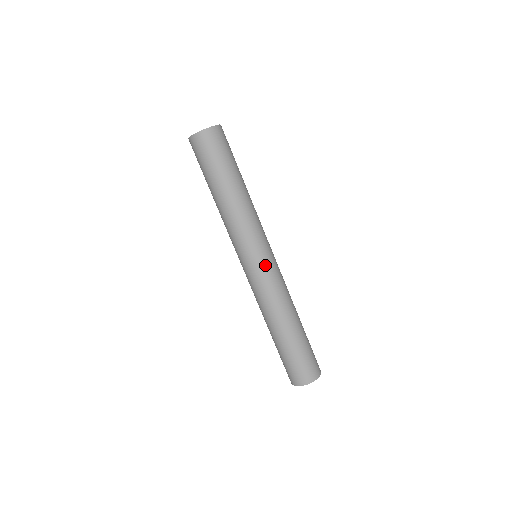
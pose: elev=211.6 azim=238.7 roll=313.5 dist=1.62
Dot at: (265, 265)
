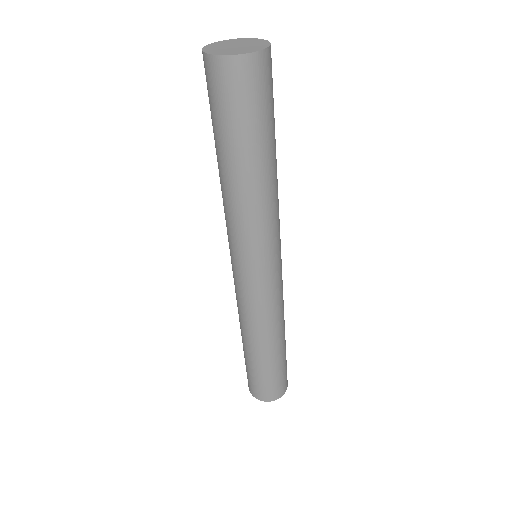
Dot at: (272, 279)
